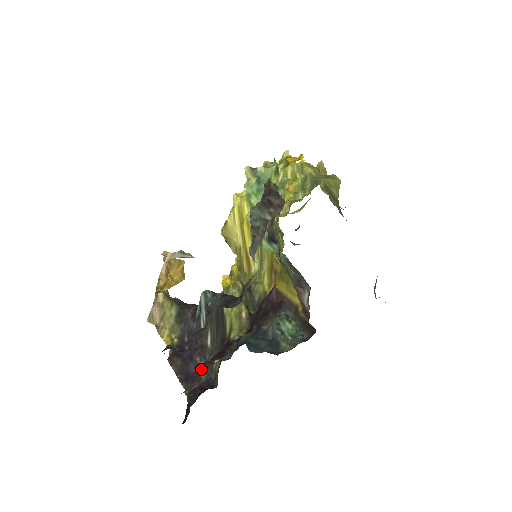
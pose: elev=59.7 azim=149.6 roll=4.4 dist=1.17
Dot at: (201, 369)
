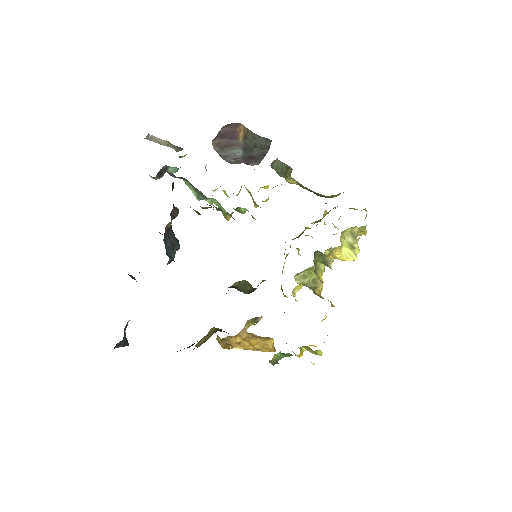
Dot at: (192, 344)
